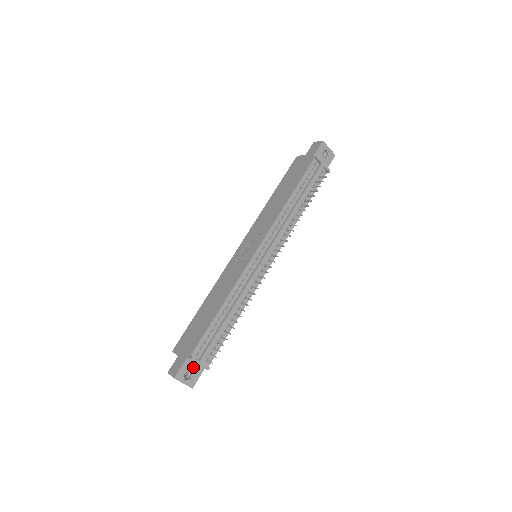
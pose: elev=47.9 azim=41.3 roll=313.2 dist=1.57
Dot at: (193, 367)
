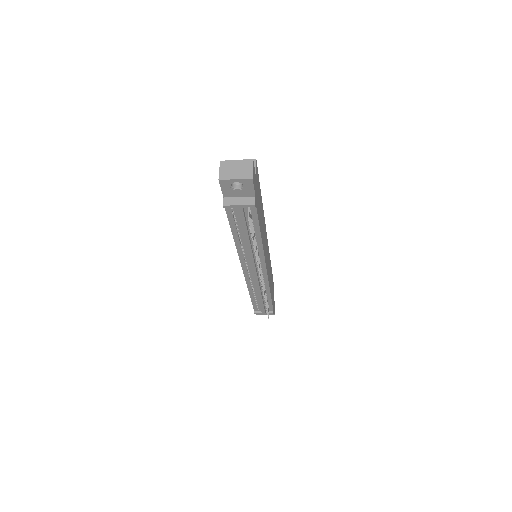
Dot at: occluded
